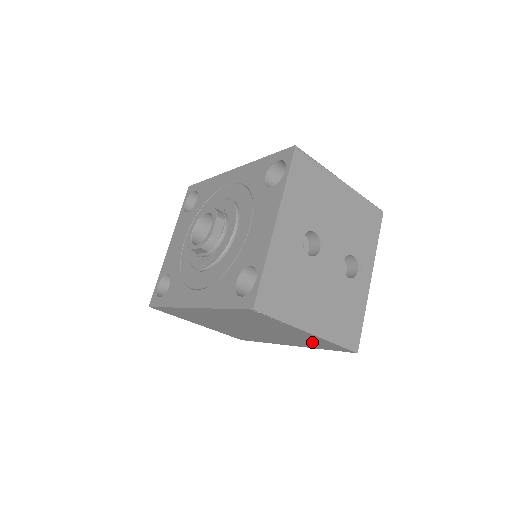
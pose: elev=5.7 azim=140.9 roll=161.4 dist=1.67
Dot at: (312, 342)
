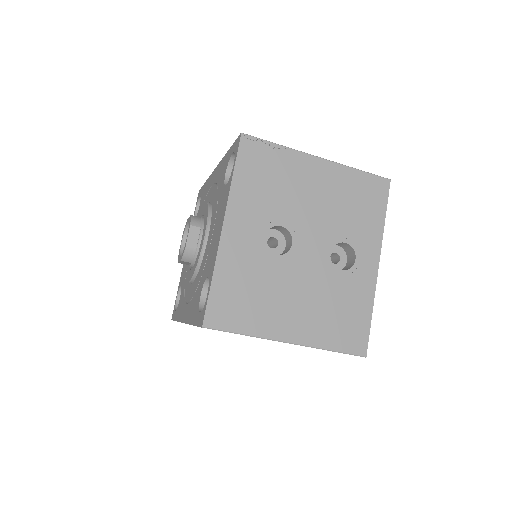
Dot at: occluded
